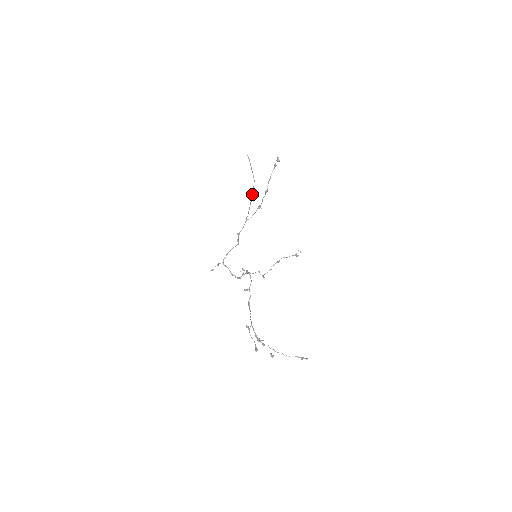
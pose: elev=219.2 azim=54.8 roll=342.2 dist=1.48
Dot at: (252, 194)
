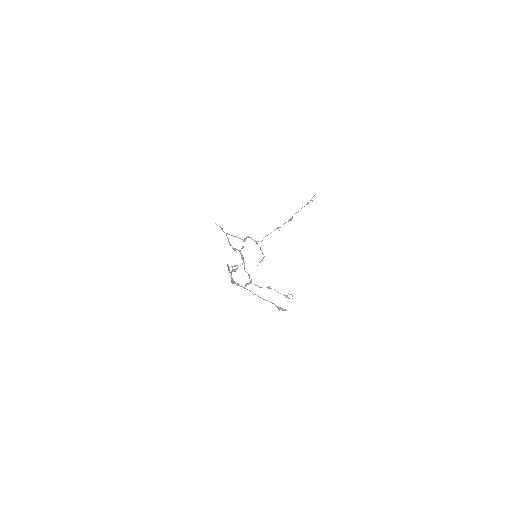
Dot at: (262, 252)
